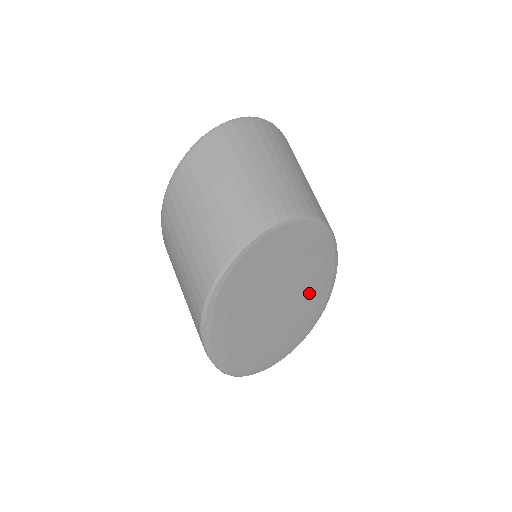
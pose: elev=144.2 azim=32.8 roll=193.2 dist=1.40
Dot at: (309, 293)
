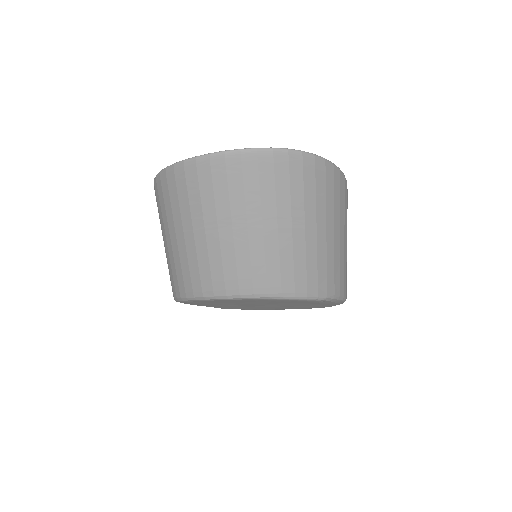
Dot at: (304, 305)
